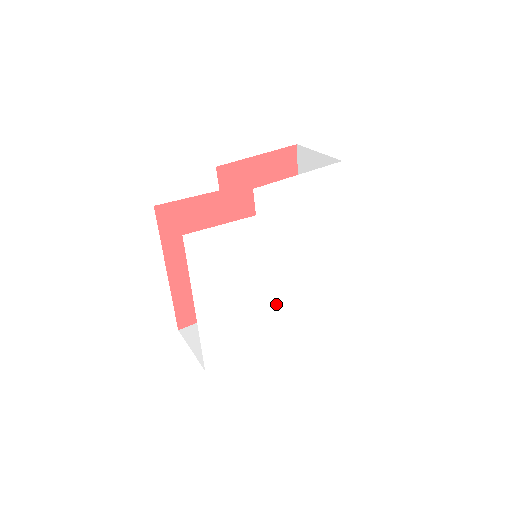
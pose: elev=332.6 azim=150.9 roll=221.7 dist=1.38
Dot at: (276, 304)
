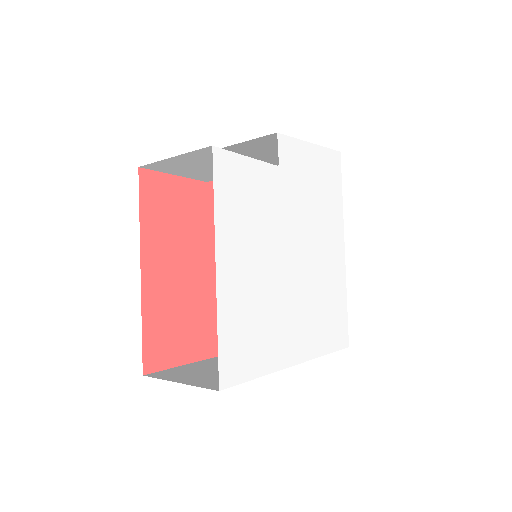
Dot at: (295, 304)
